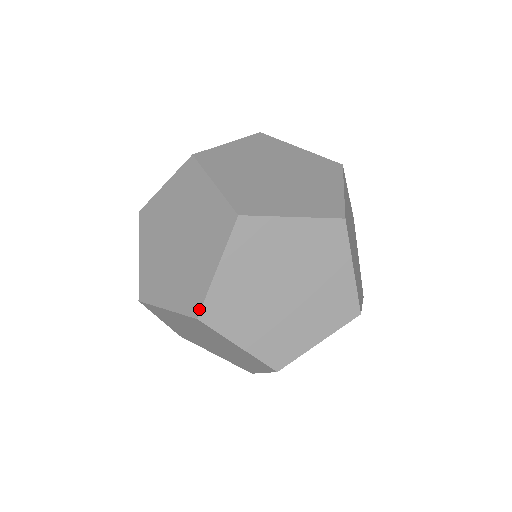
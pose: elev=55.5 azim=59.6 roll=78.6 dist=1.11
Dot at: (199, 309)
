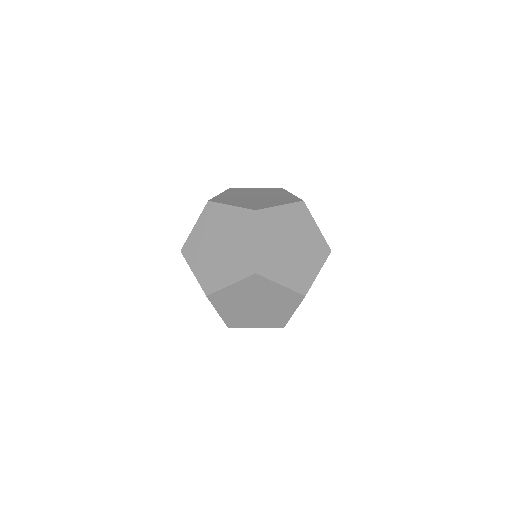
Dot at: (226, 325)
